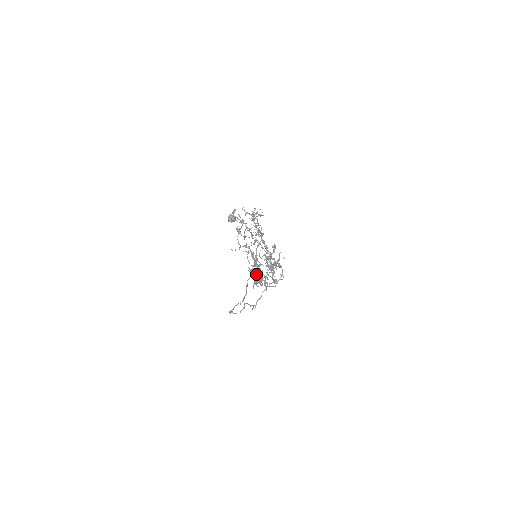
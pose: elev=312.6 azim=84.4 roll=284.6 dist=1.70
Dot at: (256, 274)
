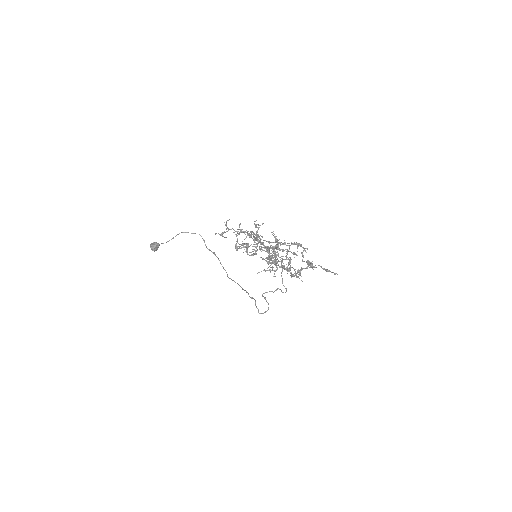
Dot at: (294, 270)
